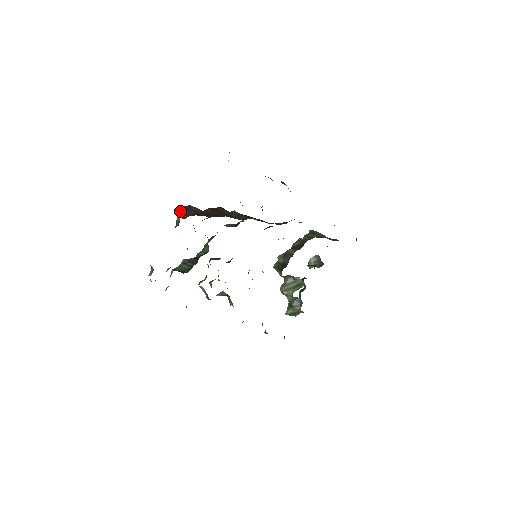
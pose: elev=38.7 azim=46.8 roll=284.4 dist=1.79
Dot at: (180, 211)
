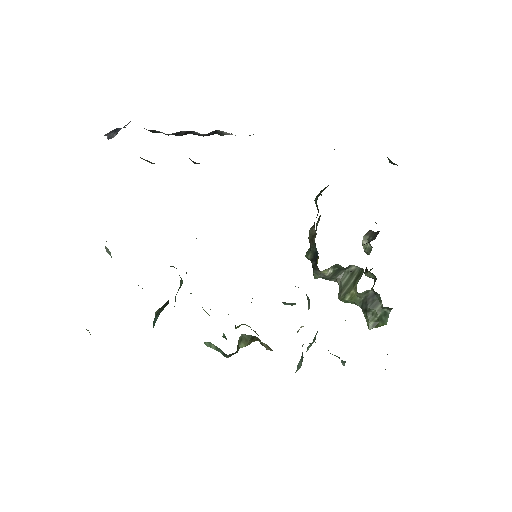
Dot at: occluded
